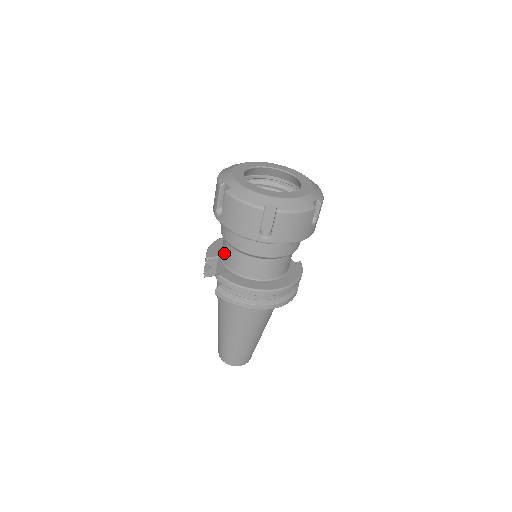
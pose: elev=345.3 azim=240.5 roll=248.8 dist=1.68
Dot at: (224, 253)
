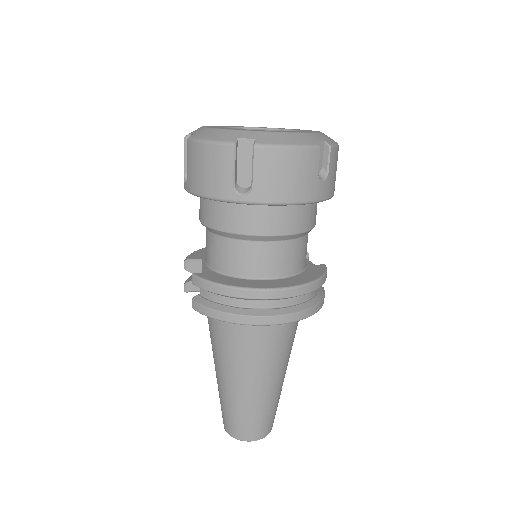
Dot at: occluded
